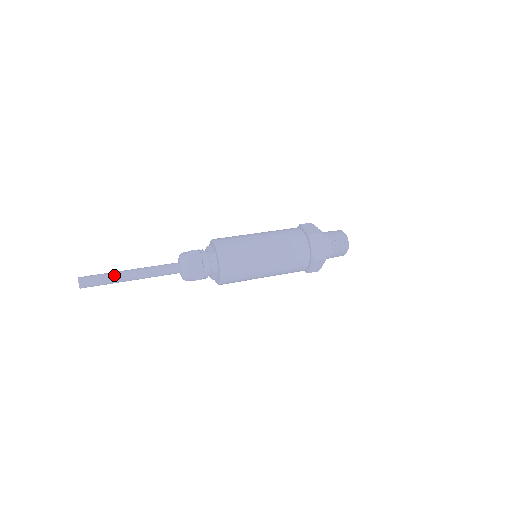
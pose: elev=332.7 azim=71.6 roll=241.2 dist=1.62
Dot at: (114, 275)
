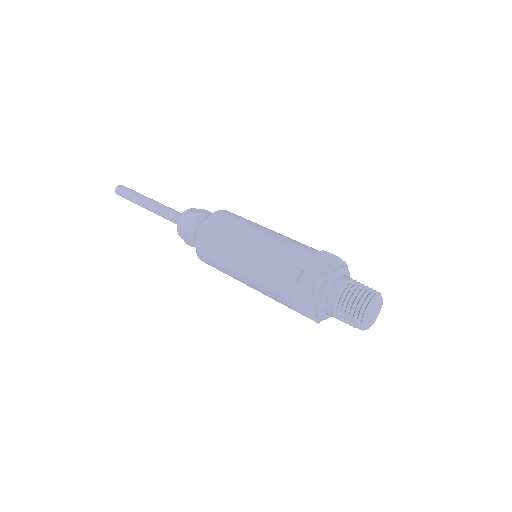
Dot at: (136, 198)
